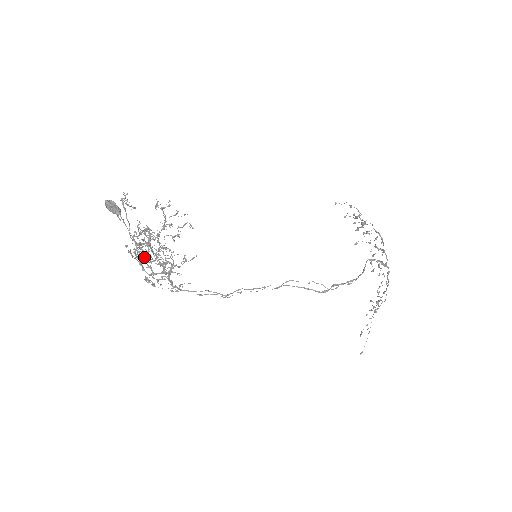
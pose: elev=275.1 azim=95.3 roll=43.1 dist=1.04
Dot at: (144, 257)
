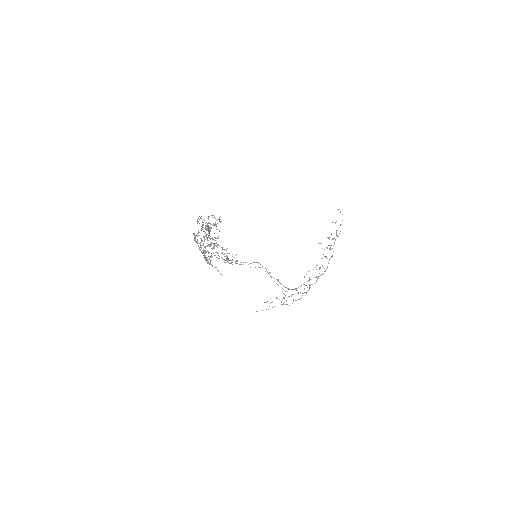
Dot at: (203, 224)
